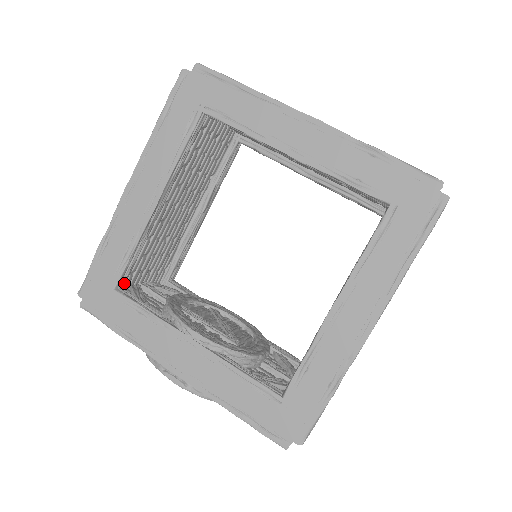
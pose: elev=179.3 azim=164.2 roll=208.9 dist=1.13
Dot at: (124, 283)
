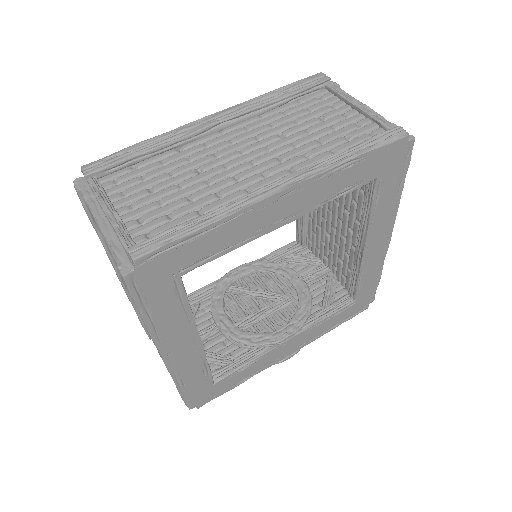
Dot at: occluded
